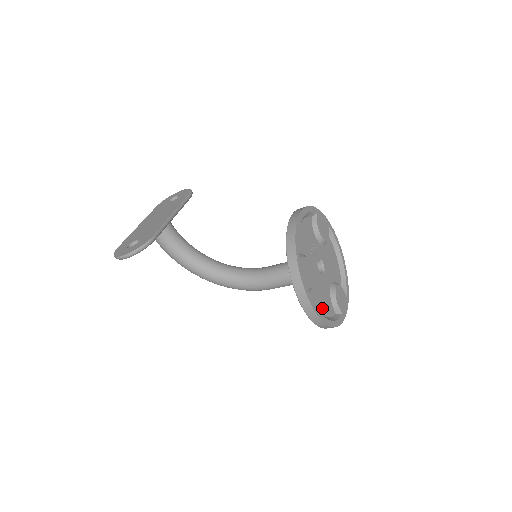
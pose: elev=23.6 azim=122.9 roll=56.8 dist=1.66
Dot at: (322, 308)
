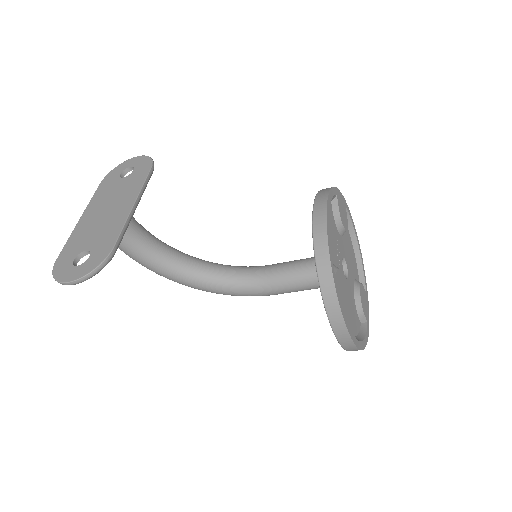
Dot at: (352, 327)
